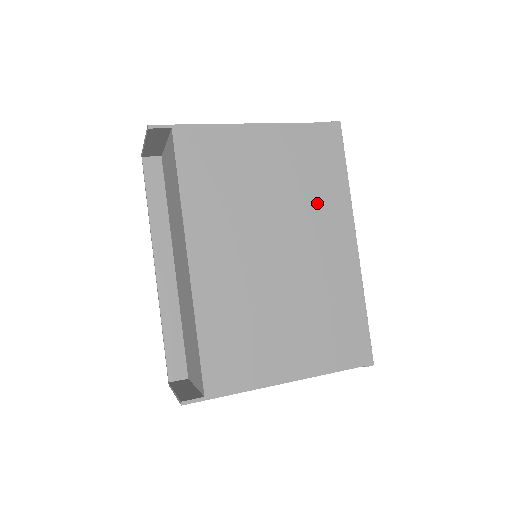
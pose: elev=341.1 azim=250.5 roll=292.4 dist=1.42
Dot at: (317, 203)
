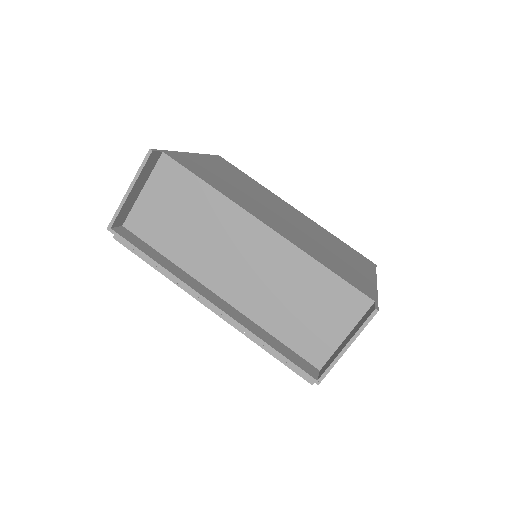
Dot at: (262, 192)
